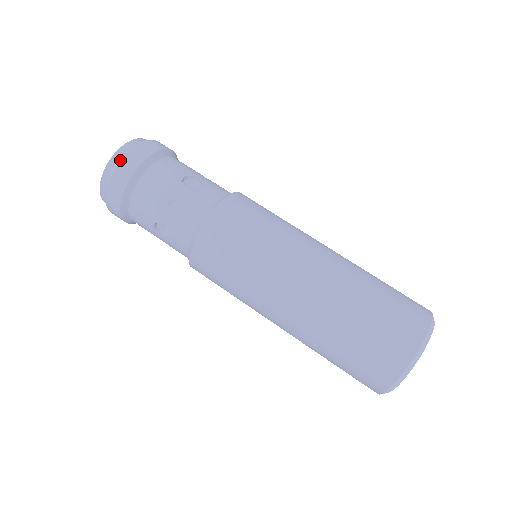
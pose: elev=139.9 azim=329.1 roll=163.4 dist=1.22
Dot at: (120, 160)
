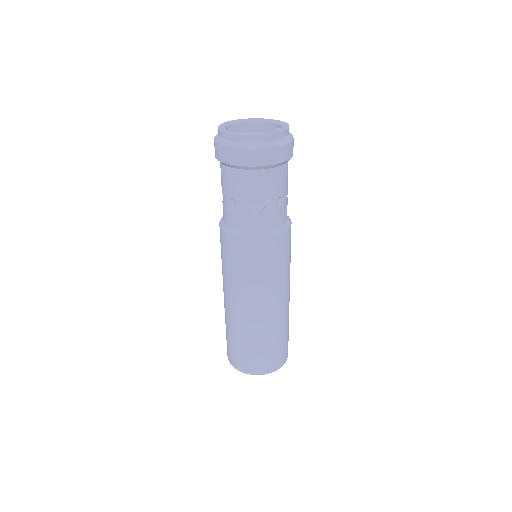
Dot at: (232, 147)
